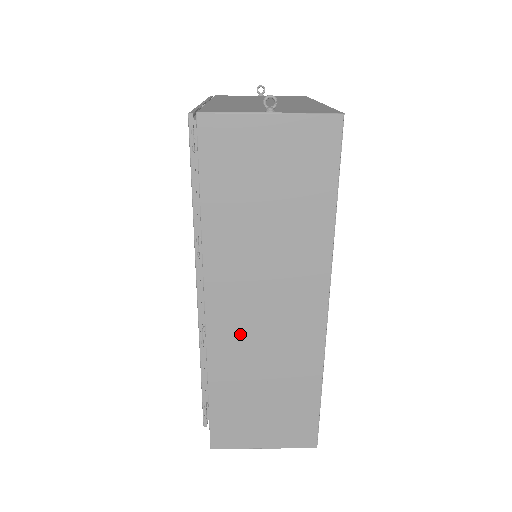
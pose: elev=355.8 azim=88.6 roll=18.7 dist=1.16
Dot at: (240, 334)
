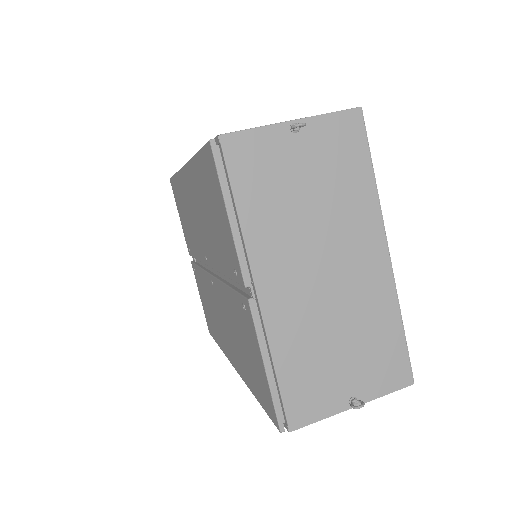
Dot at: occluded
